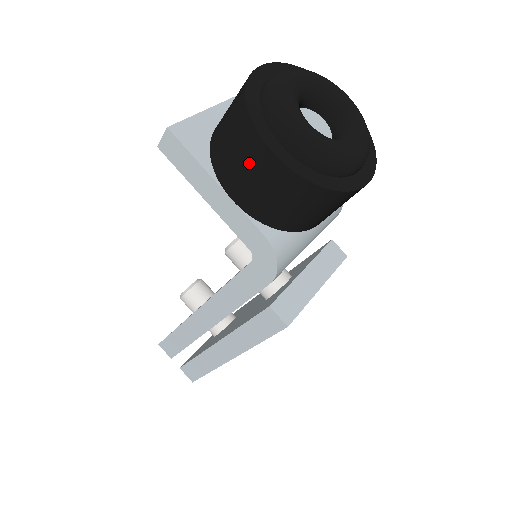
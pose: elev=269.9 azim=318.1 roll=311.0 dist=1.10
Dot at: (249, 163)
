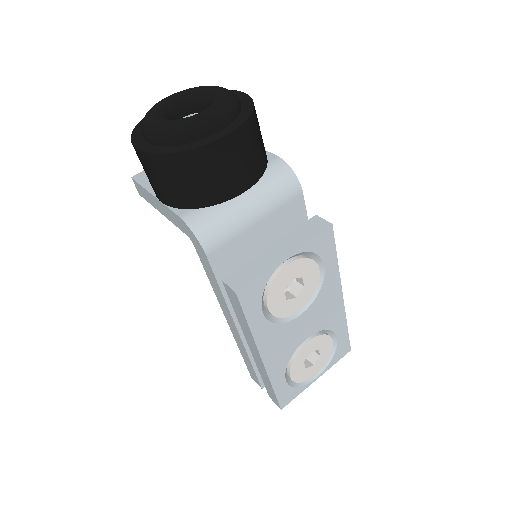
Dot at: (143, 167)
